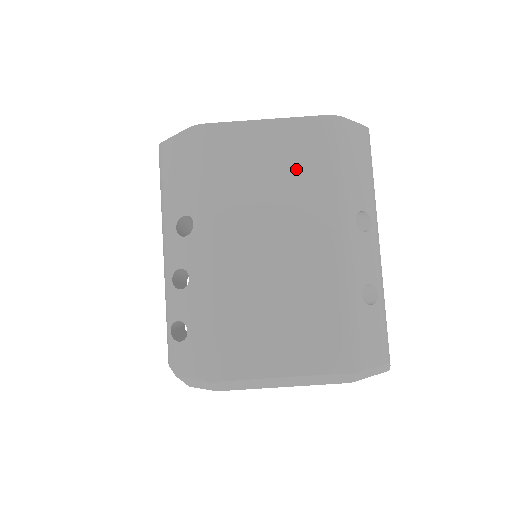
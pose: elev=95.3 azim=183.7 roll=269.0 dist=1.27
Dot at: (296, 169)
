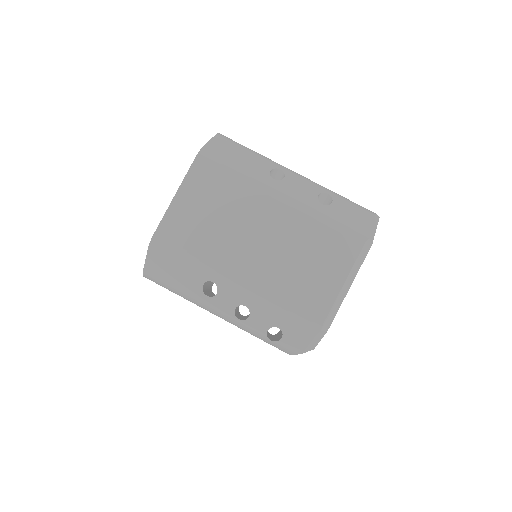
Dot at: (219, 196)
